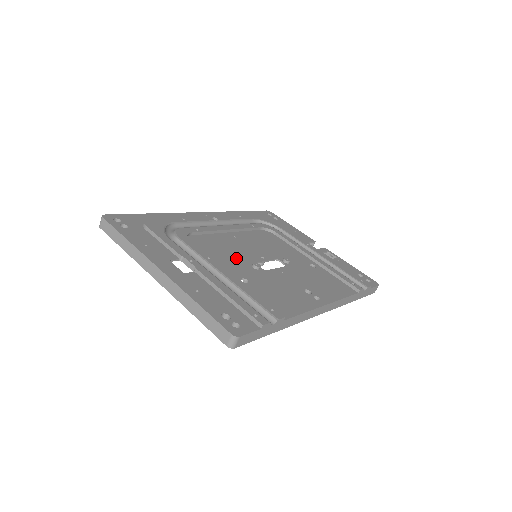
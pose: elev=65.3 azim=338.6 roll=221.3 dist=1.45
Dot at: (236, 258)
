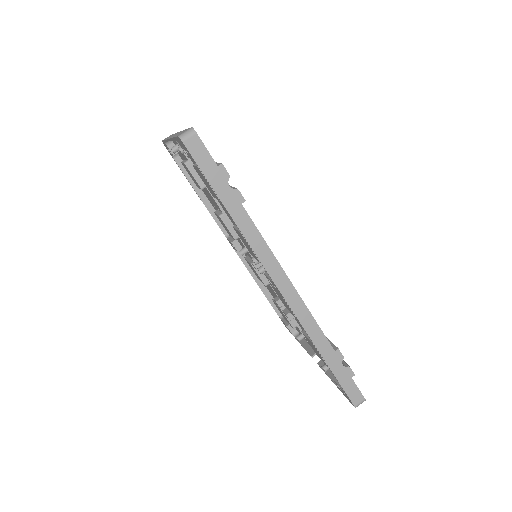
Dot at: occluded
